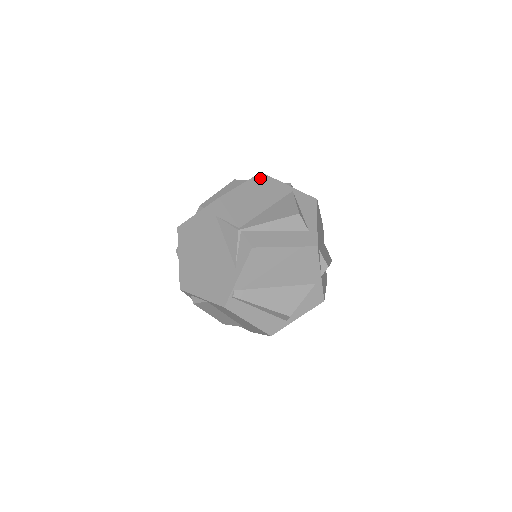
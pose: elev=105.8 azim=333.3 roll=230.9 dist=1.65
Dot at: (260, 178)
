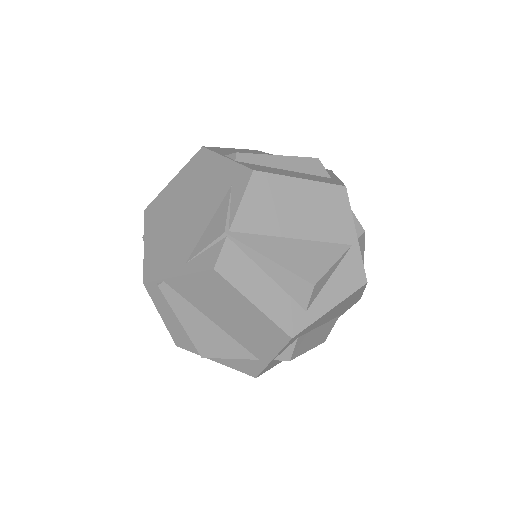
Dot at: (334, 192)
